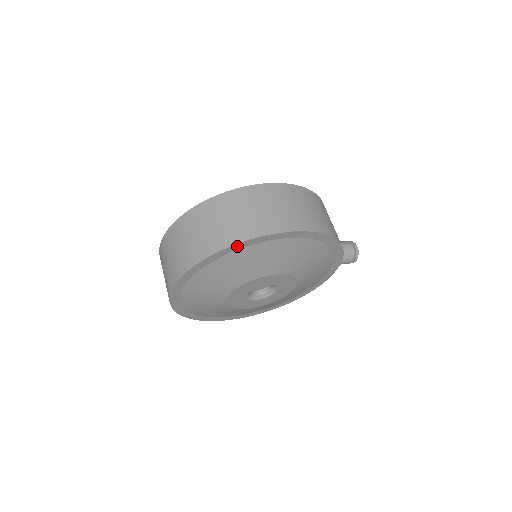
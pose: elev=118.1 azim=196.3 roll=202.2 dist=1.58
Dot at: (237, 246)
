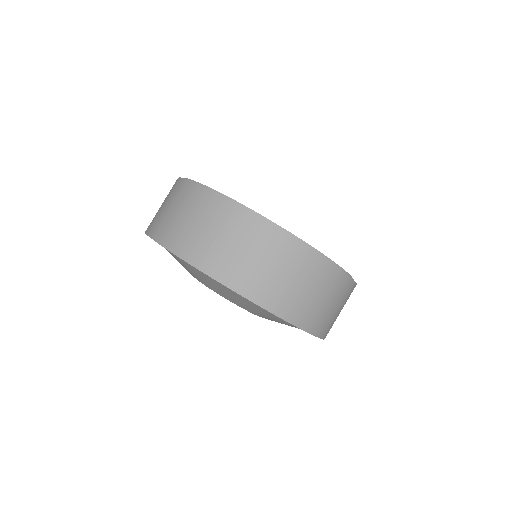
Dot at: (281, 317)
